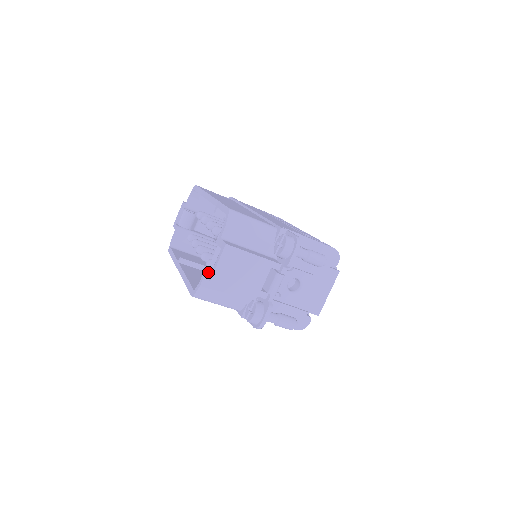
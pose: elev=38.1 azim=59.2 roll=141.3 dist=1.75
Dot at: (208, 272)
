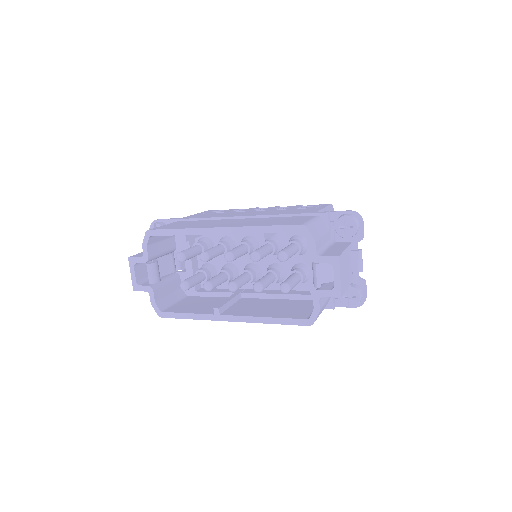
Dot at: (326, 292)
